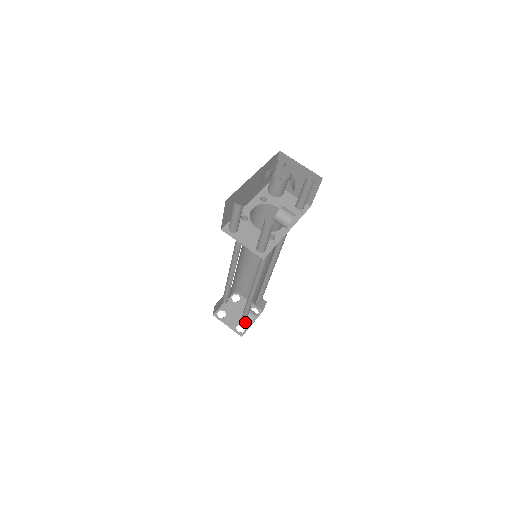
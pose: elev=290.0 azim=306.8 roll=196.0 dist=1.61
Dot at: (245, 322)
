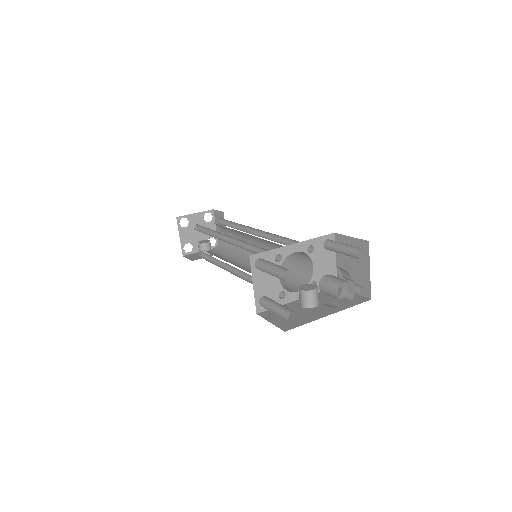
Dot at: (197, 245)
